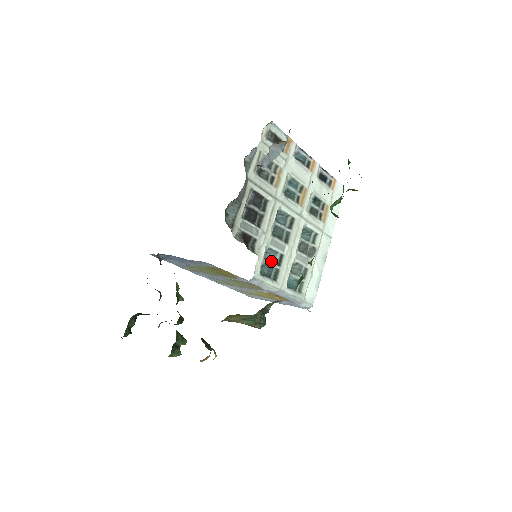
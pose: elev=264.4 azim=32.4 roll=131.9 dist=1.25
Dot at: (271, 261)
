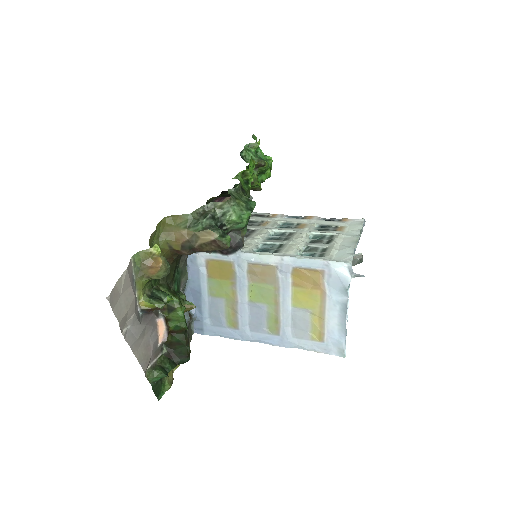
Dot at: (268, 248)
